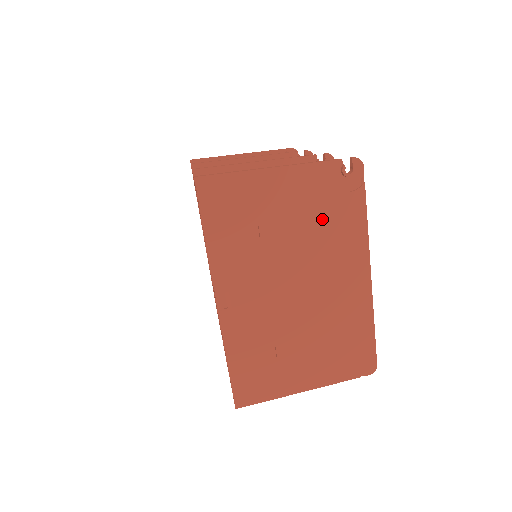
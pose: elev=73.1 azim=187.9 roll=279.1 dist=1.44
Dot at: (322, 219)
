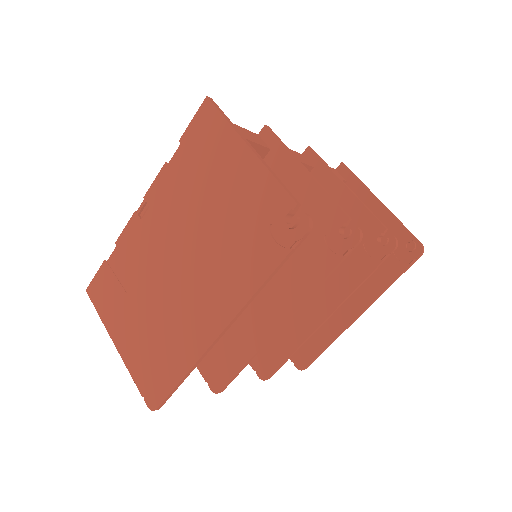
Dot at: (238, 235)
